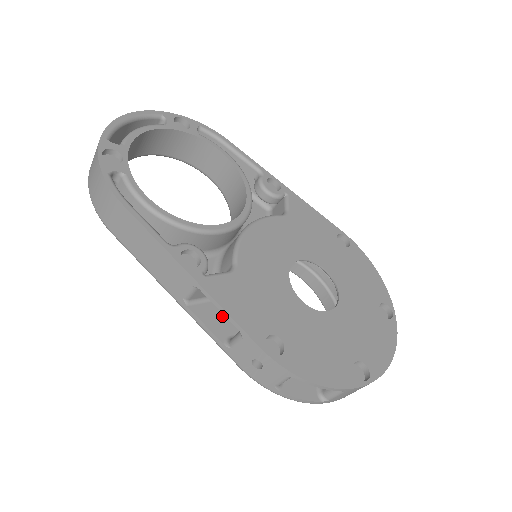
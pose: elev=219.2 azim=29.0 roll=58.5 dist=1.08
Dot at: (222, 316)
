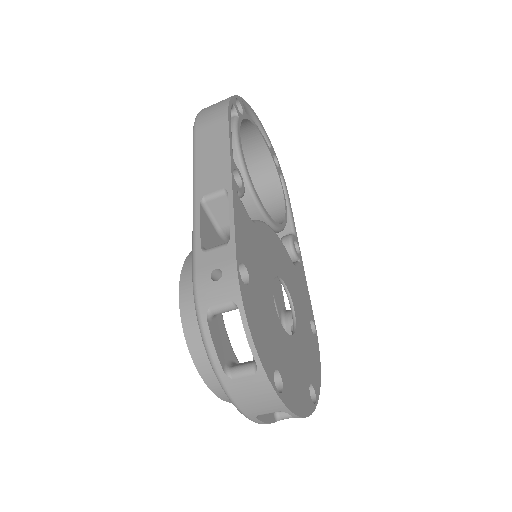
Dot at: (212, 239)
